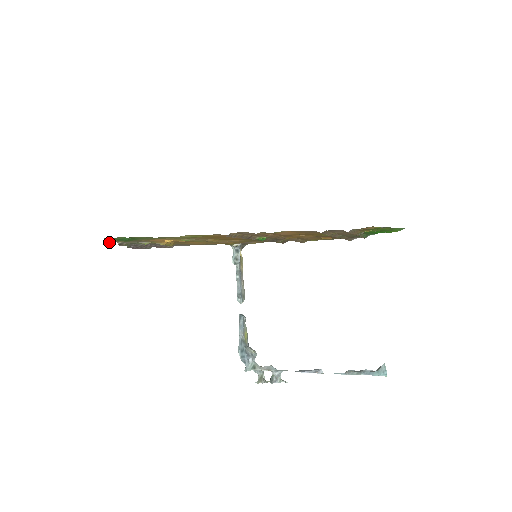
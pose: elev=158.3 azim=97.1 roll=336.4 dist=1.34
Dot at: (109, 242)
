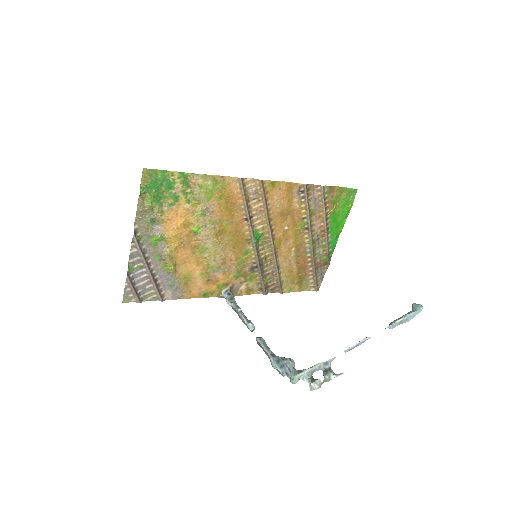
Dot at: (140, 191)
